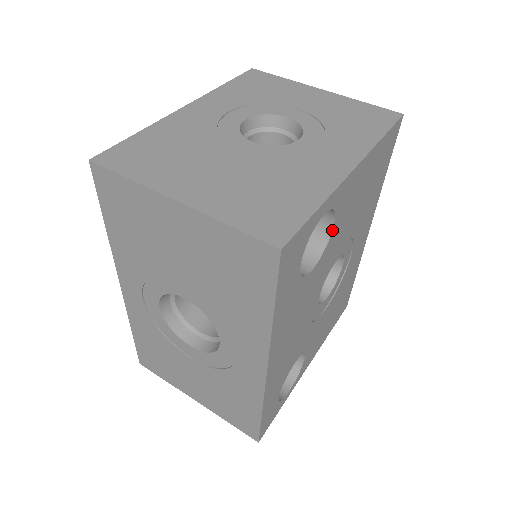
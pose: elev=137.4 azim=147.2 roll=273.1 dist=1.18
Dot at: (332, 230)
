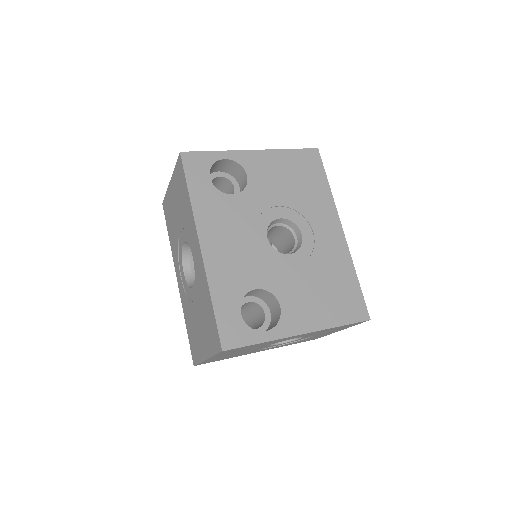
Dot at: (247, 179)
